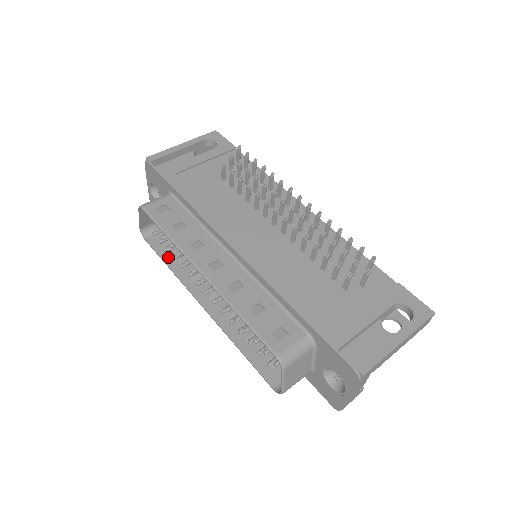
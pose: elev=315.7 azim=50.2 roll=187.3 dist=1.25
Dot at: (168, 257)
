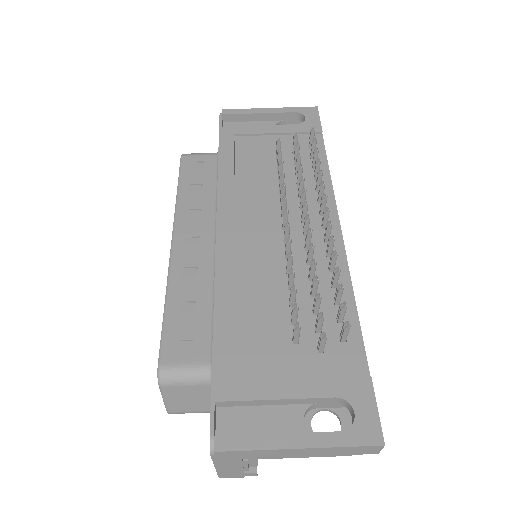
Dot at: occluded
